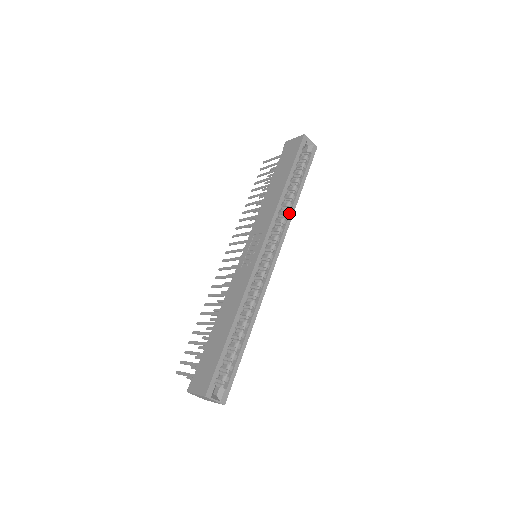
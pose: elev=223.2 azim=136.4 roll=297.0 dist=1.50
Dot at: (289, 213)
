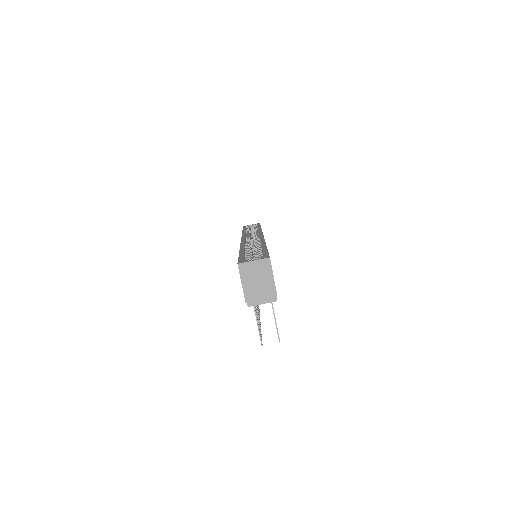
Dot at: (258, 232)
